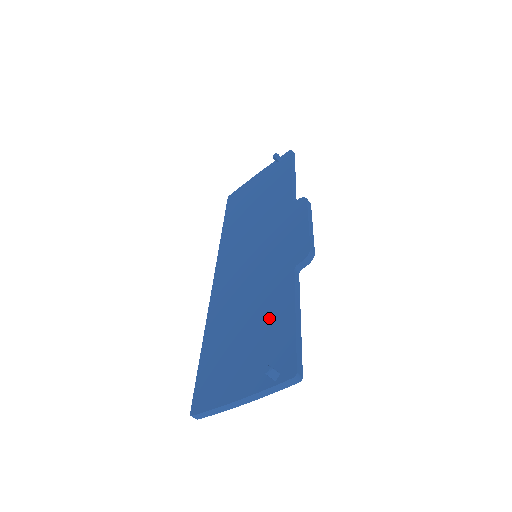
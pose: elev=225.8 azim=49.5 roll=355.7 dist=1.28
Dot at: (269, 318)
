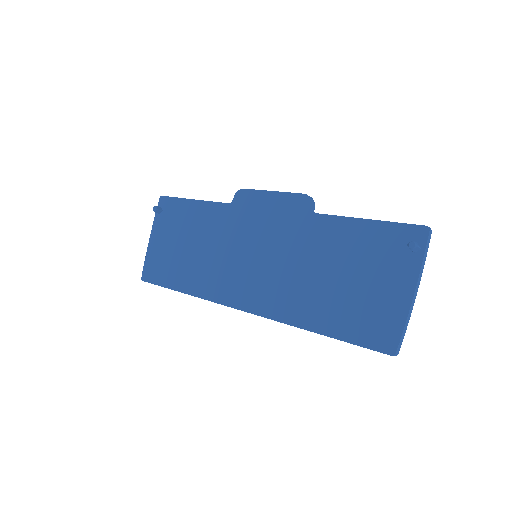
Dot at: (347, 247)
